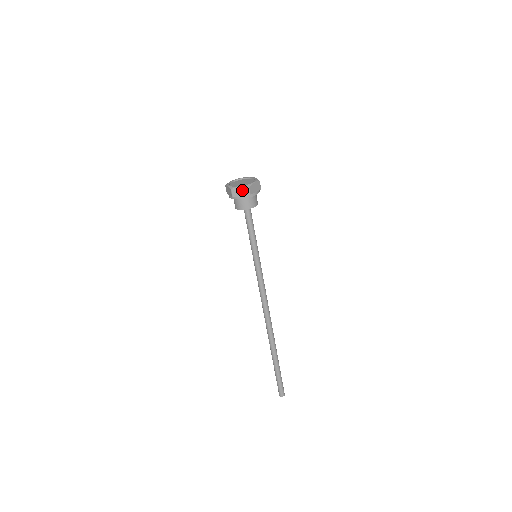
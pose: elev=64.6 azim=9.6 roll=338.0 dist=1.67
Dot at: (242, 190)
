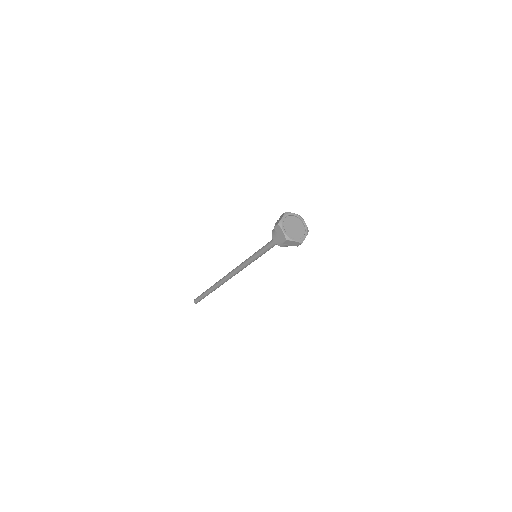
Dot at: (295, 243)
